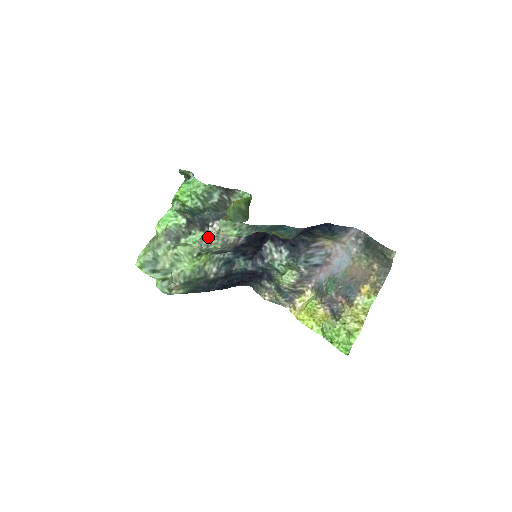
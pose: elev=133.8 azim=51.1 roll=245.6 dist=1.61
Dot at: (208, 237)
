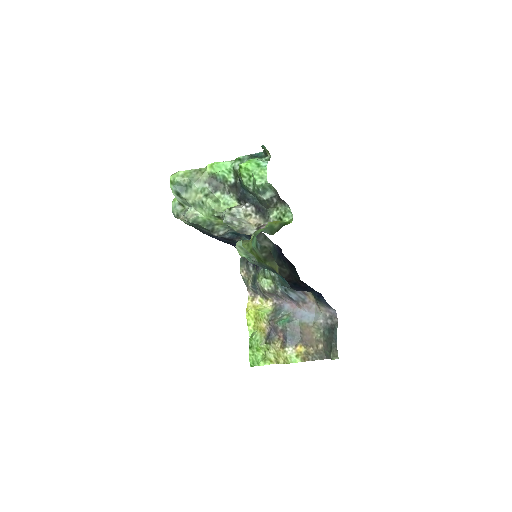
Dot at: (235, 214)
